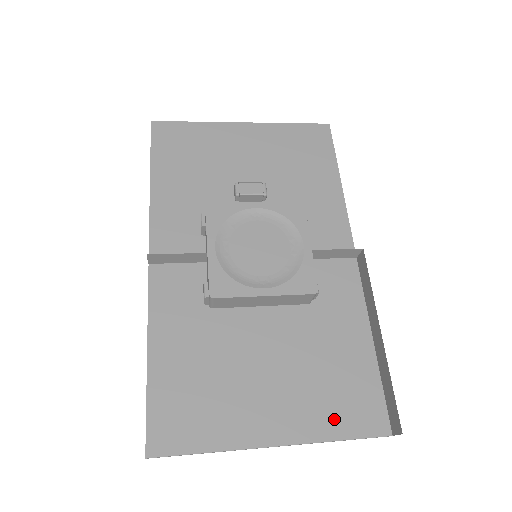
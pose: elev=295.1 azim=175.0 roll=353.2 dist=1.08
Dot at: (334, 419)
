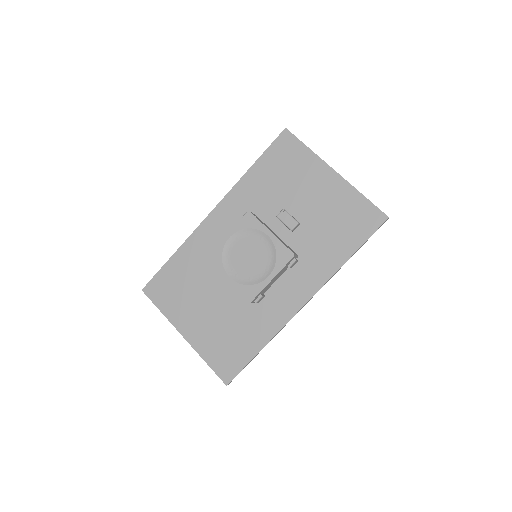
Dot at: (213, 354)
